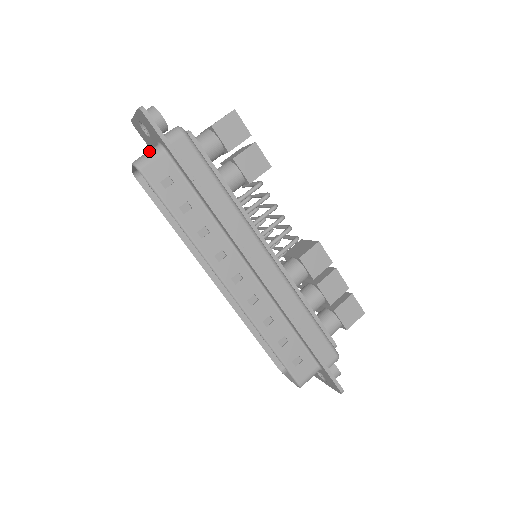
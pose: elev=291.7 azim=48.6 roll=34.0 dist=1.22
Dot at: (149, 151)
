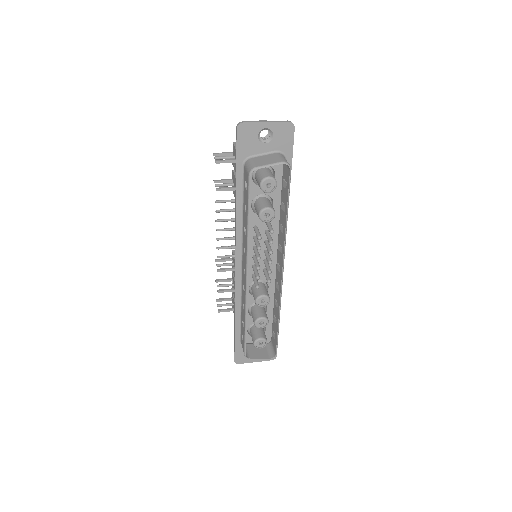
Dot at: (282, 156)
